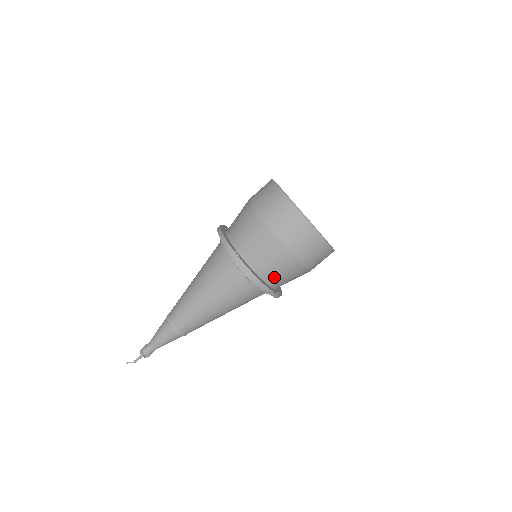
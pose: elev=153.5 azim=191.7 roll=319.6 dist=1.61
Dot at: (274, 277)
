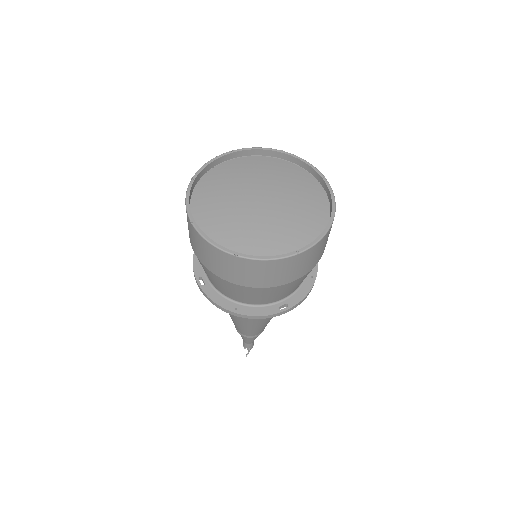
Dot at: occluded
